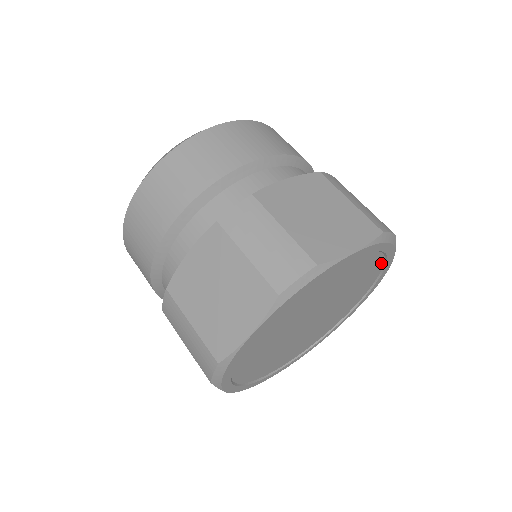
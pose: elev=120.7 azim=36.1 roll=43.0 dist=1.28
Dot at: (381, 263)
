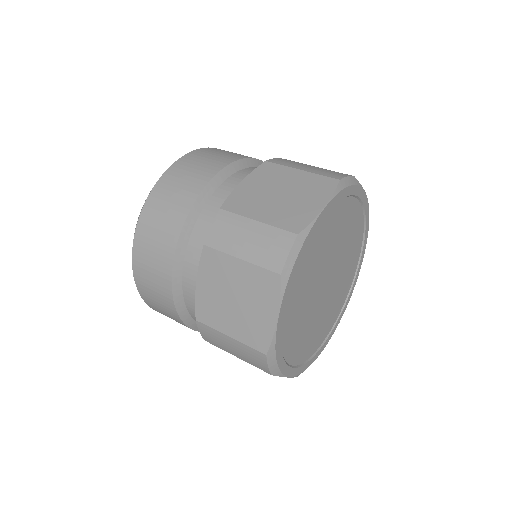
Dot at: (358, 259)
